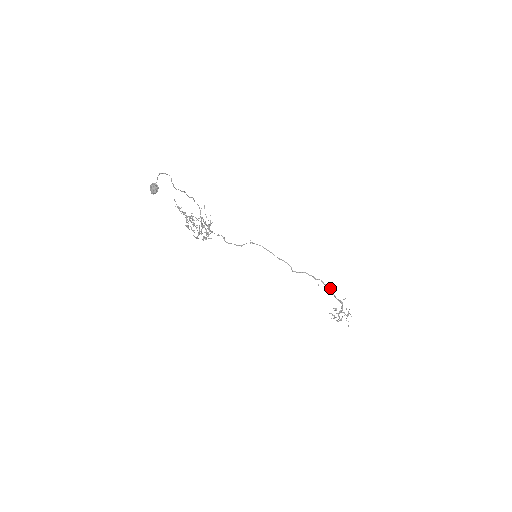
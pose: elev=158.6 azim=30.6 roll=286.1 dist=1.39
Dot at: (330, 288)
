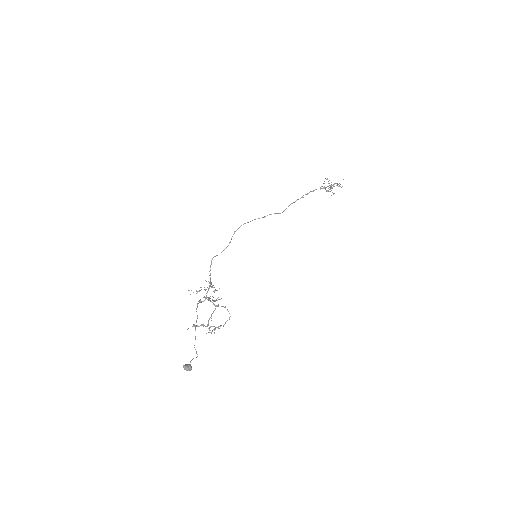
Dot at: (314, 190)
